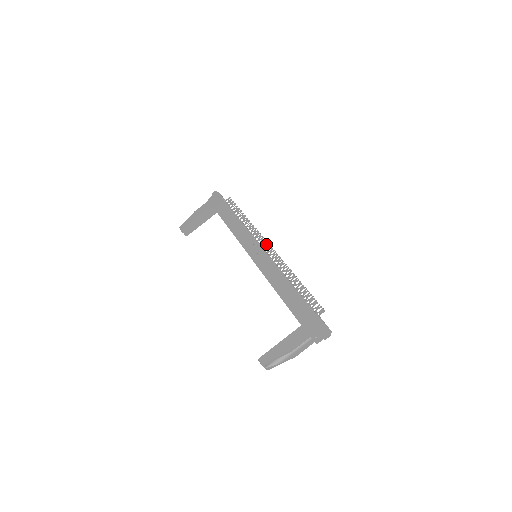
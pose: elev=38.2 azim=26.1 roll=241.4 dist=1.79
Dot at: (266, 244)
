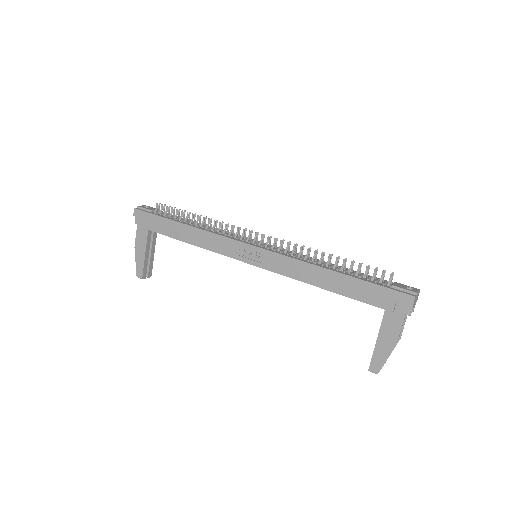
Dot at: (255, 236)
